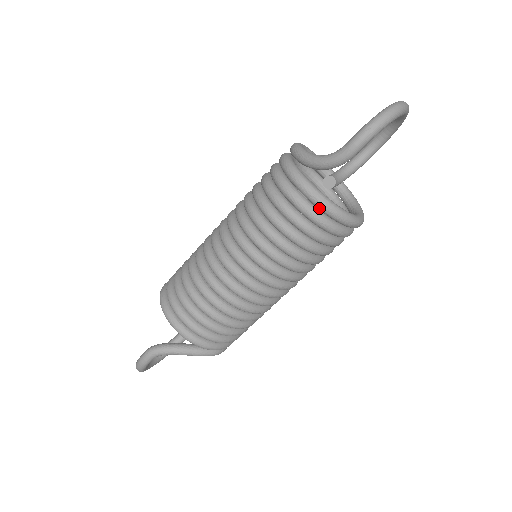
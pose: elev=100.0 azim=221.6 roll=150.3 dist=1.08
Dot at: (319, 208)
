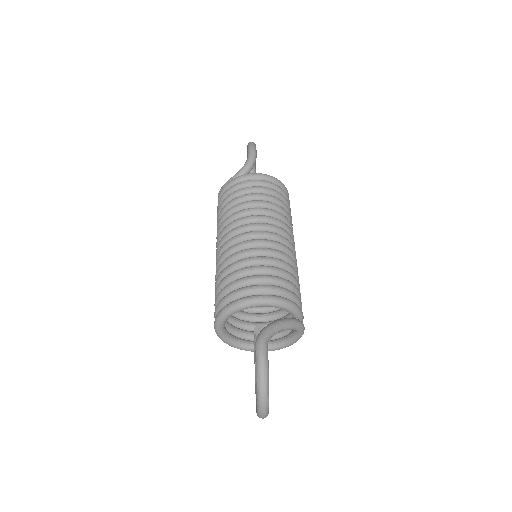
Dot at: (266, 179)
